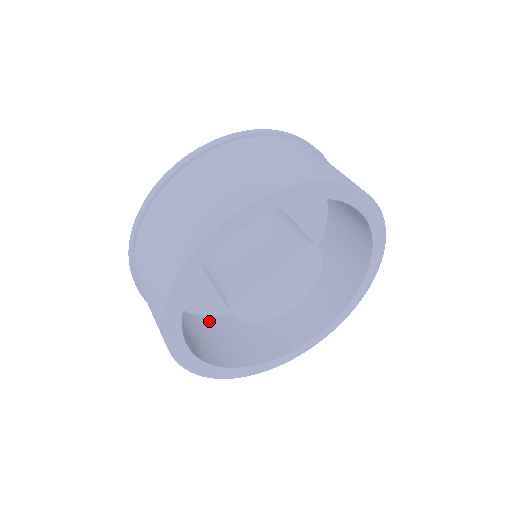
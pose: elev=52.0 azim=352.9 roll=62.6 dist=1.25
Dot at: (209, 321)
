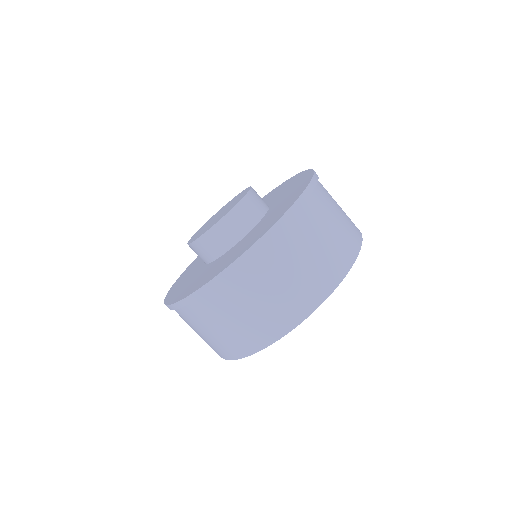
Dot at: occluded
